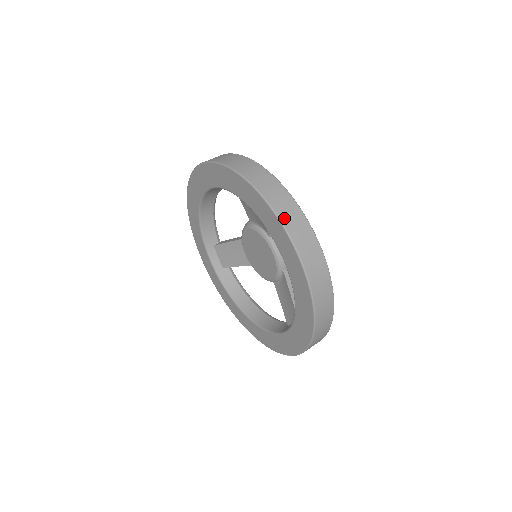
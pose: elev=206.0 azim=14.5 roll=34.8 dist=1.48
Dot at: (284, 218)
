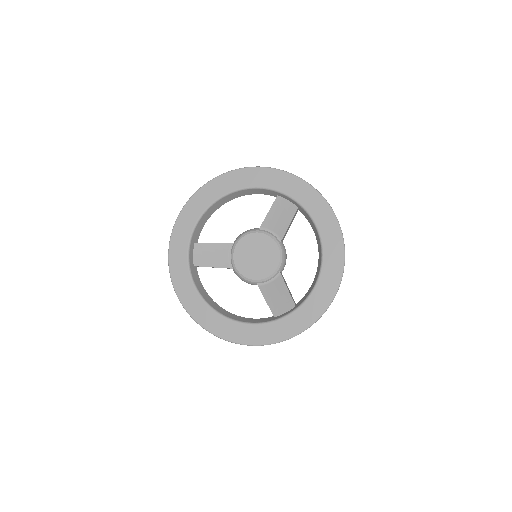
Dot at: occluded
